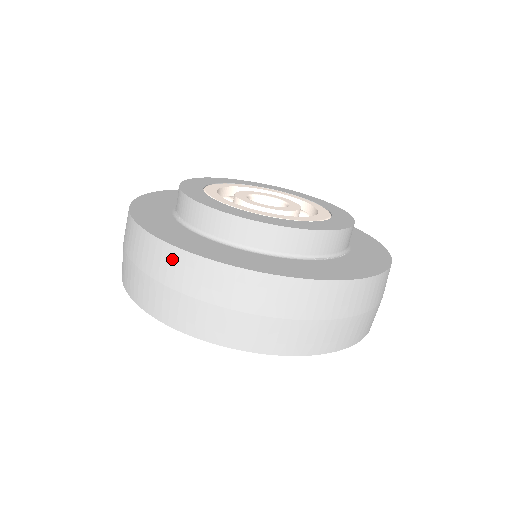
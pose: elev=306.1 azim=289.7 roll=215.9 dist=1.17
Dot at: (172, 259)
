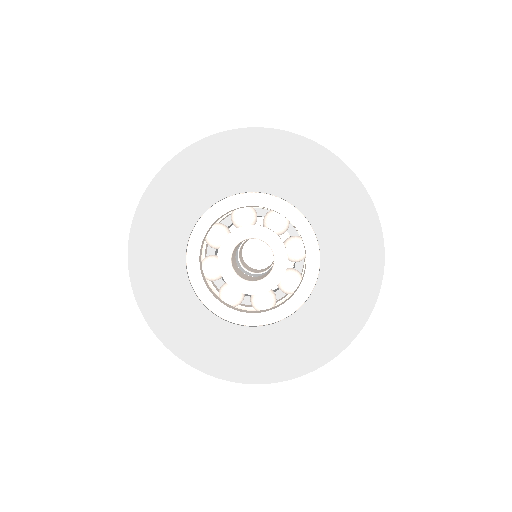
Dot at: occluded
